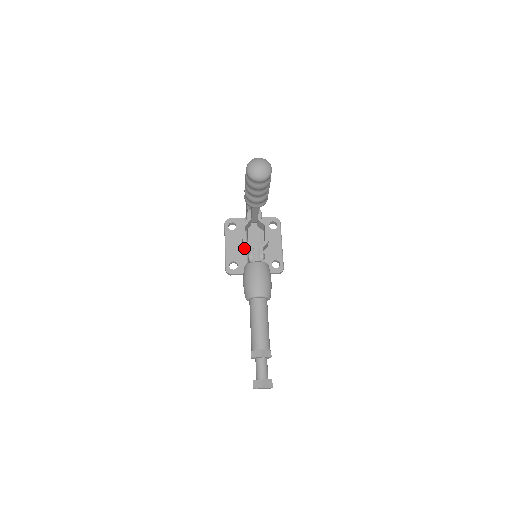
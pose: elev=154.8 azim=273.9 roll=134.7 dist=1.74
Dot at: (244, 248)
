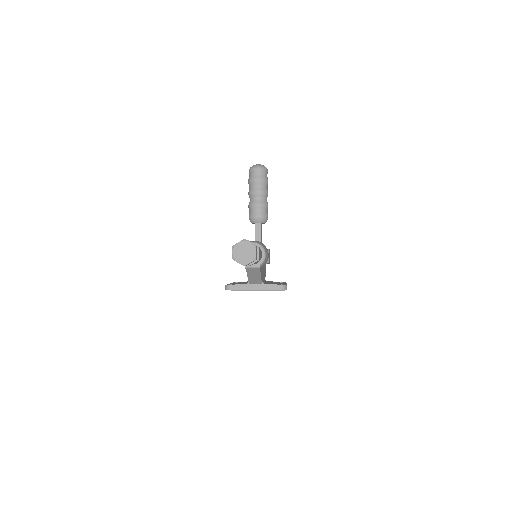
Dot at: occluded
